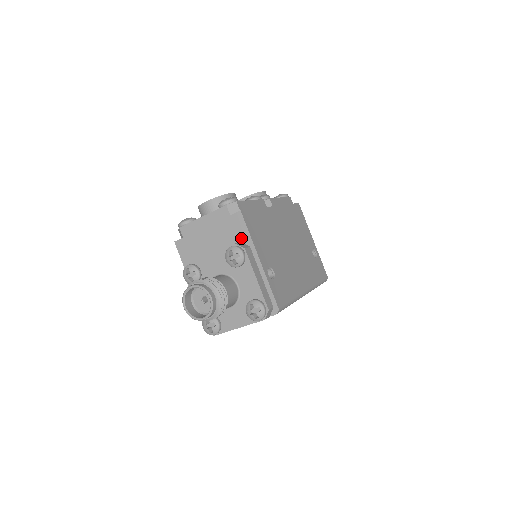
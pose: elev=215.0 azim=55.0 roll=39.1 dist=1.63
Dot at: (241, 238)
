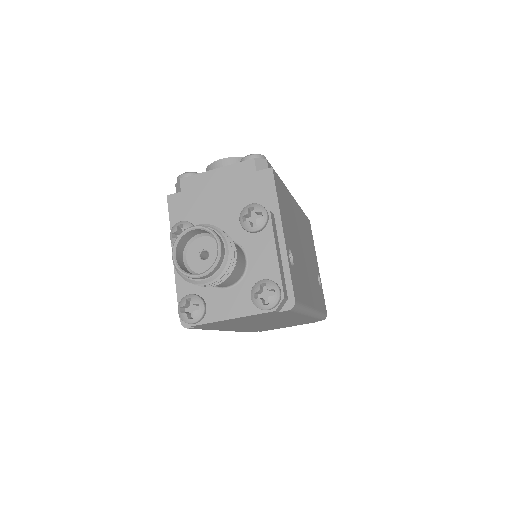
Dot at: (264, 201)
